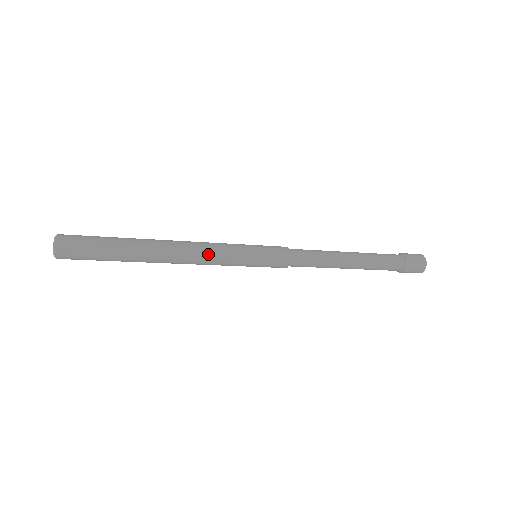
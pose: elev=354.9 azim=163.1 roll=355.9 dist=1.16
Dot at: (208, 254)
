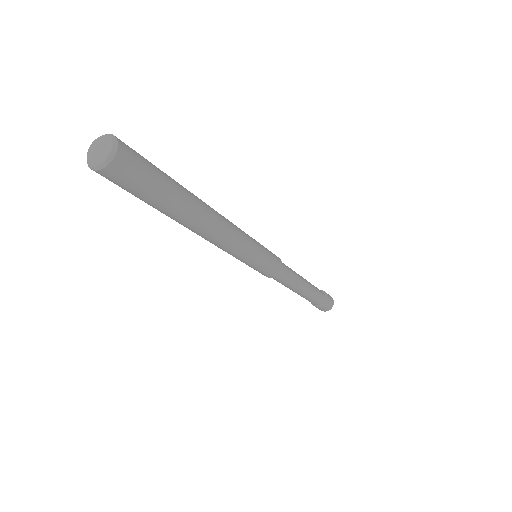
Dot at: (239, 232)
